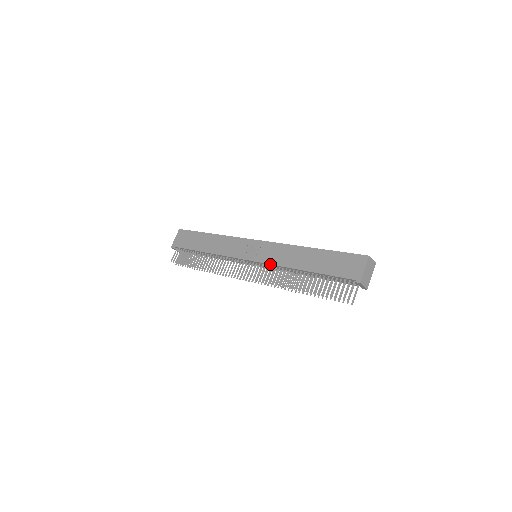
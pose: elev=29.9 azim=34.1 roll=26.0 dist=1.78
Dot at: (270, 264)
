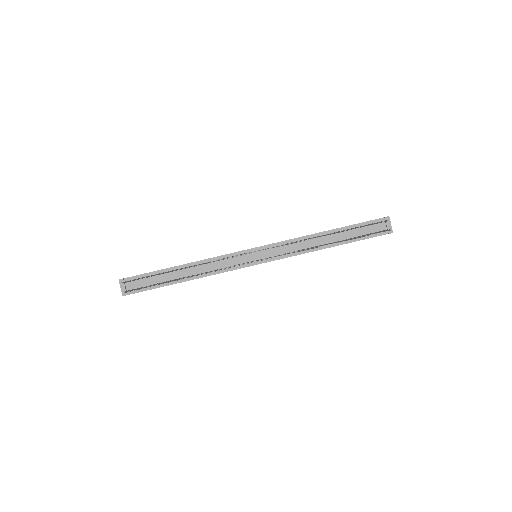
Dot at: occluded
